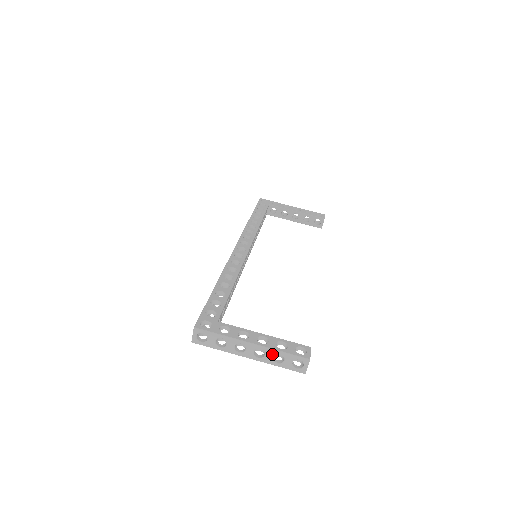
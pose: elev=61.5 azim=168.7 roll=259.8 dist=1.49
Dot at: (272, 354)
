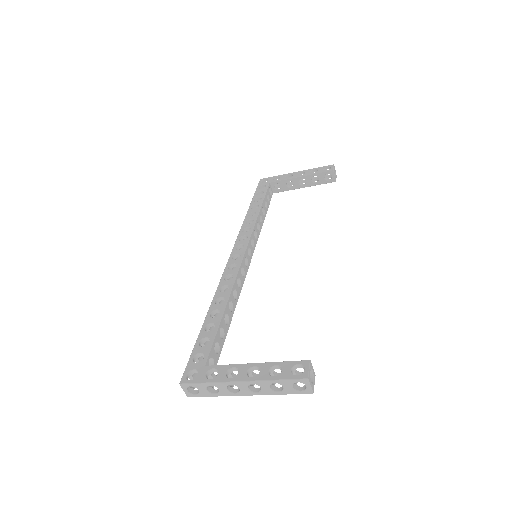
Dot at: (267, 385)
